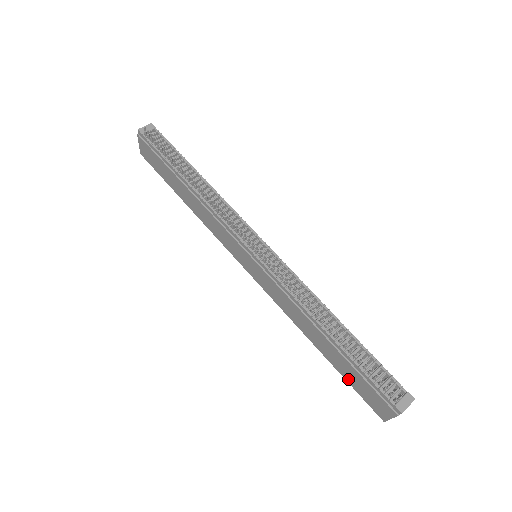
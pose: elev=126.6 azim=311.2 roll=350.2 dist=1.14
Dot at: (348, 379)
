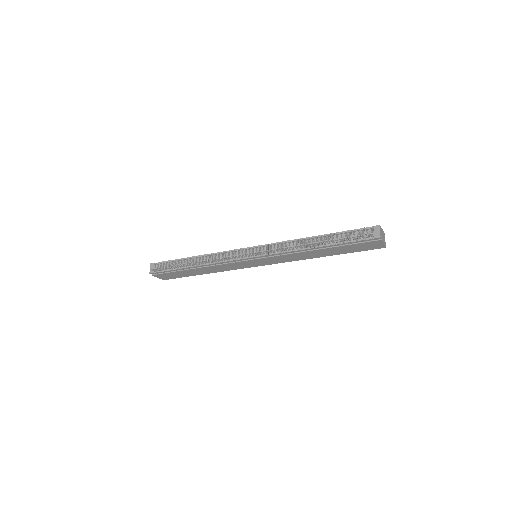
Dot at: (351, 251)
